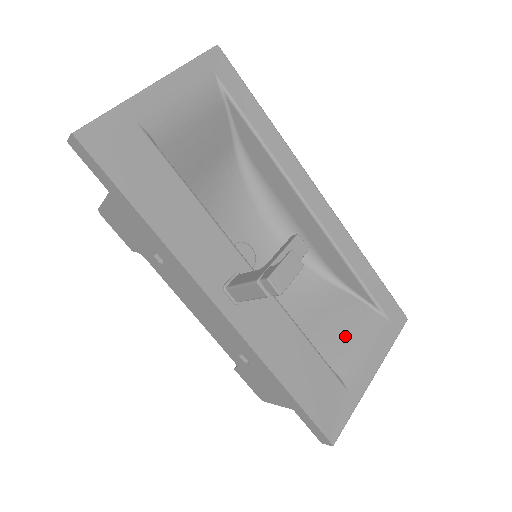
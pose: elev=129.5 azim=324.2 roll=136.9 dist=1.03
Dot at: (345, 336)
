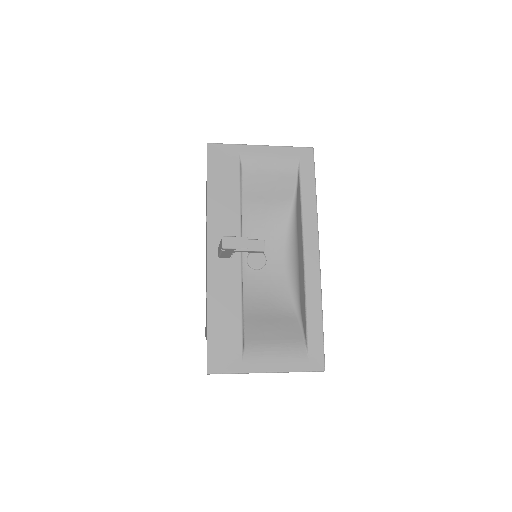
Dot at: (271, 338)
